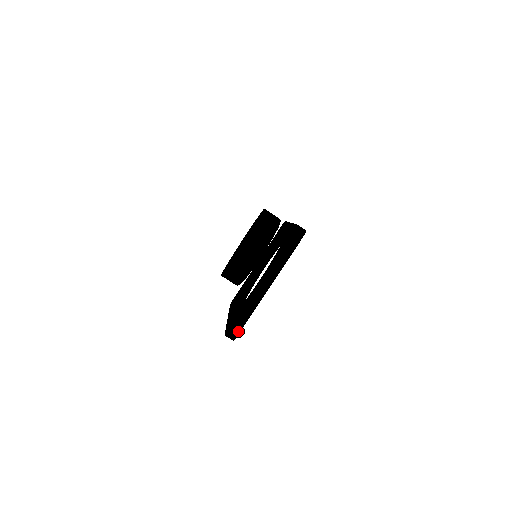
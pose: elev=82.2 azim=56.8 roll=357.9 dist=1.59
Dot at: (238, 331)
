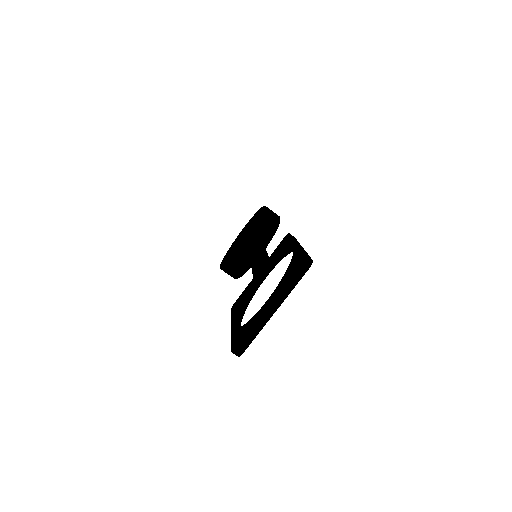
Dot at: (244, 349)
